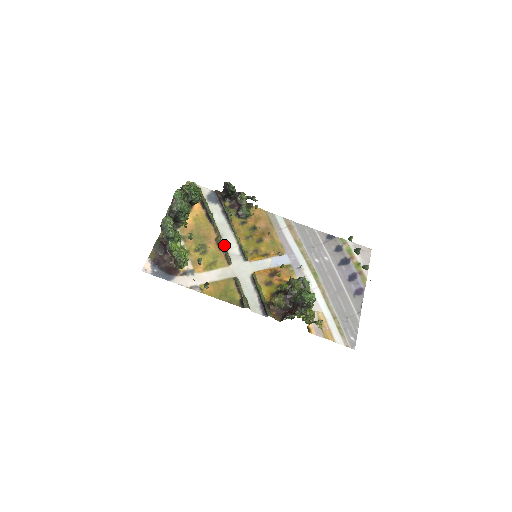
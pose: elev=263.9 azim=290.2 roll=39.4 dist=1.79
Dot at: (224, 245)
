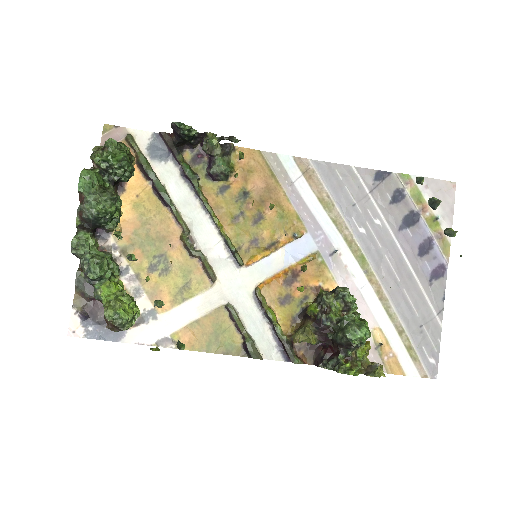
Dot at: (197, 245)
